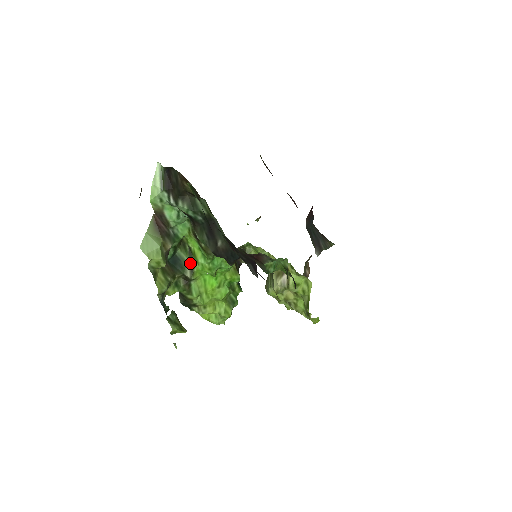
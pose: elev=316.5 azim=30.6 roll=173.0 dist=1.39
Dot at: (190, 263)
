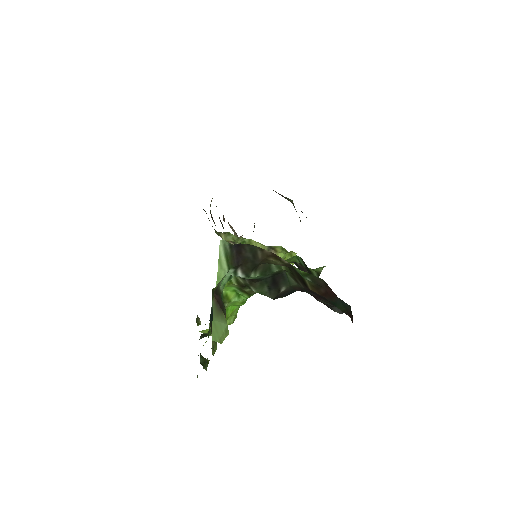
Dot at: occluded
